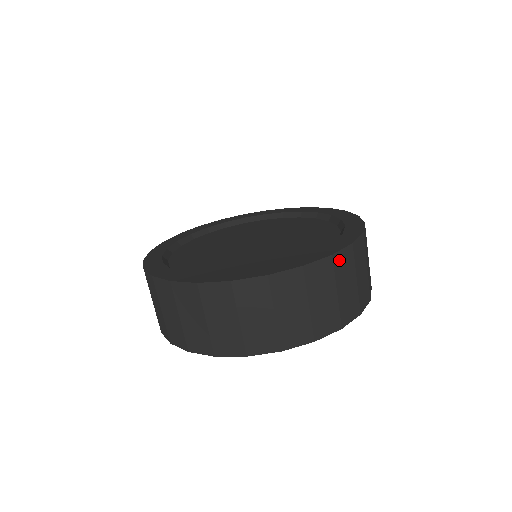
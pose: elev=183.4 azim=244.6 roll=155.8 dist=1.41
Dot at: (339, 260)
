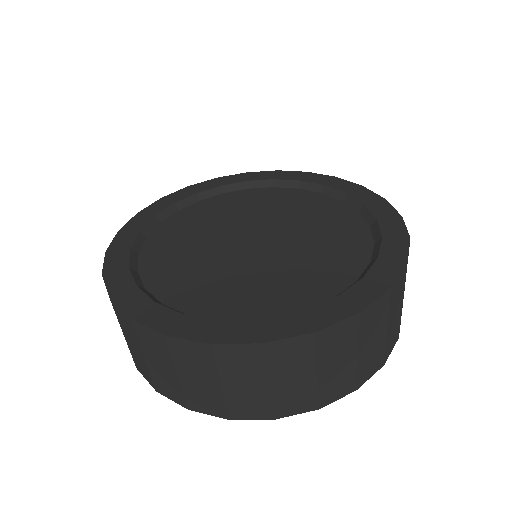
Dot at: occluded
